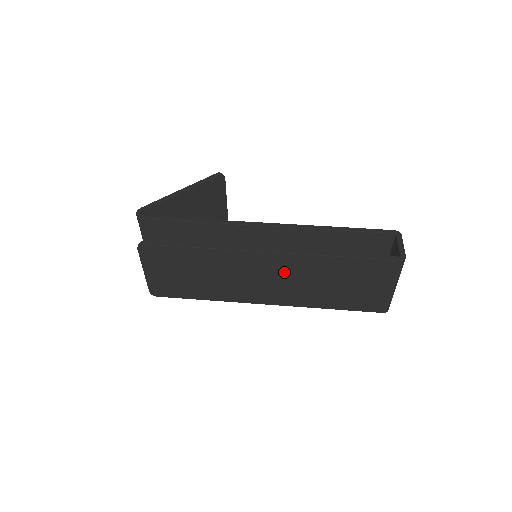
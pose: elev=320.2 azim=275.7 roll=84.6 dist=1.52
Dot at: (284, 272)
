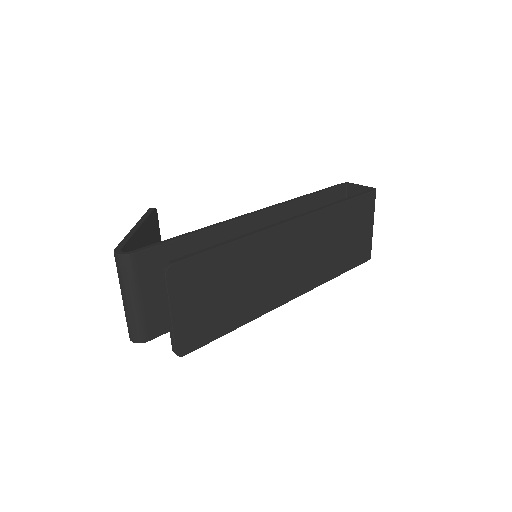
Dot at: (305, 243)
